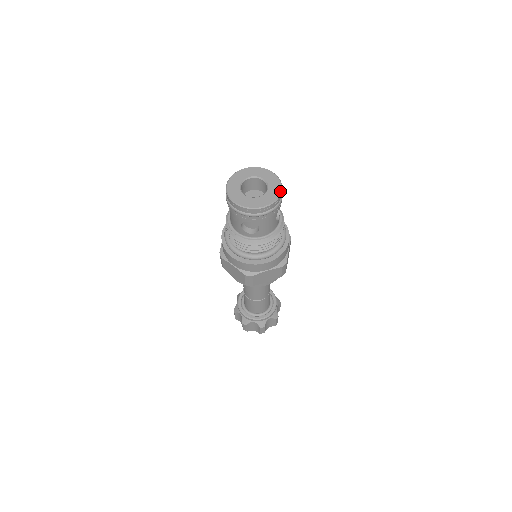
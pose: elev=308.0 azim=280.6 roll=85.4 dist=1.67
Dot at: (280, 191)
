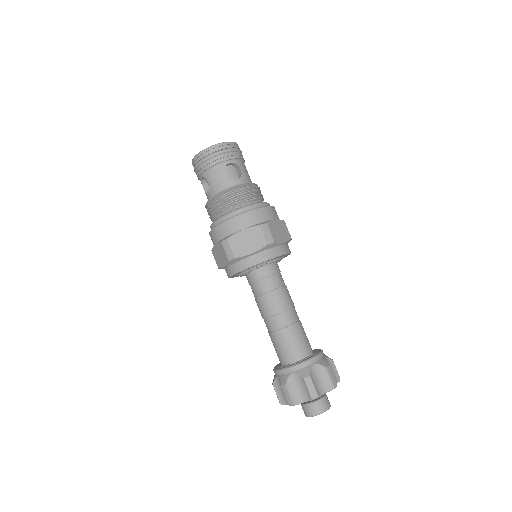
Dot at: occluded
